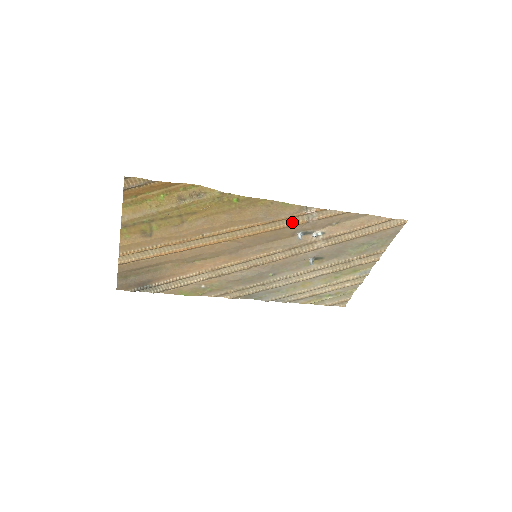
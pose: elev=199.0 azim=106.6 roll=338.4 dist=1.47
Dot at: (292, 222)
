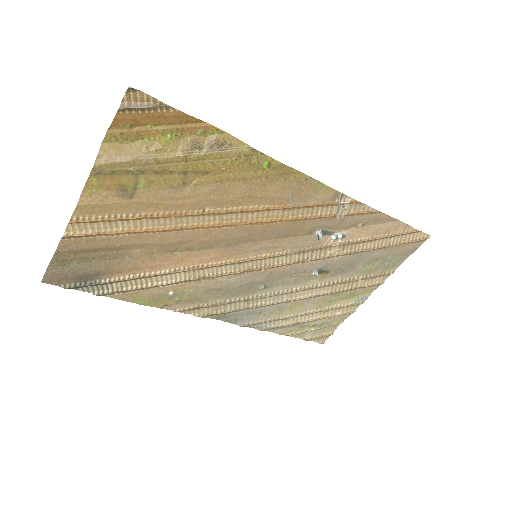
Dot at: (318, 213)
